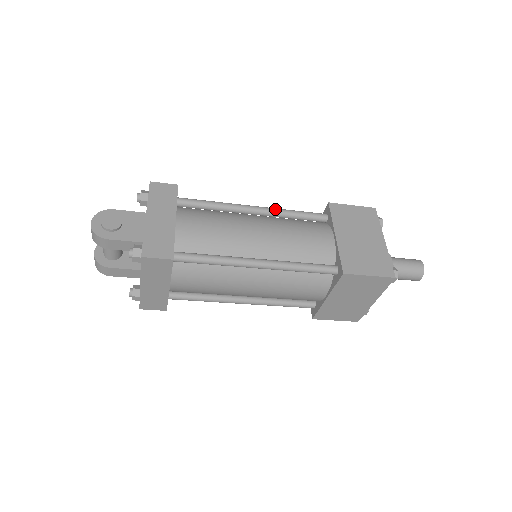
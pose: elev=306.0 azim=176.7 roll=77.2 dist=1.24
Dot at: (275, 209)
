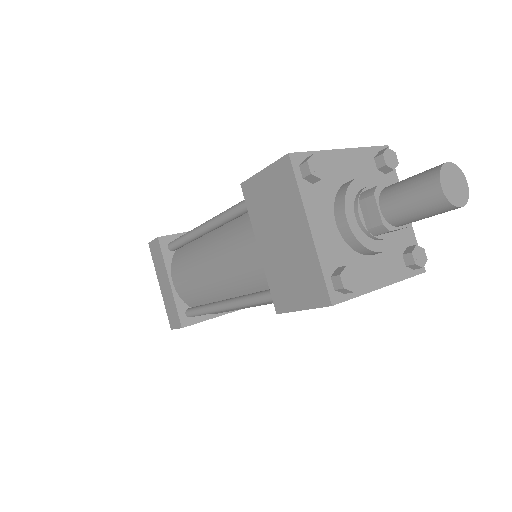
Dot at: occluded
